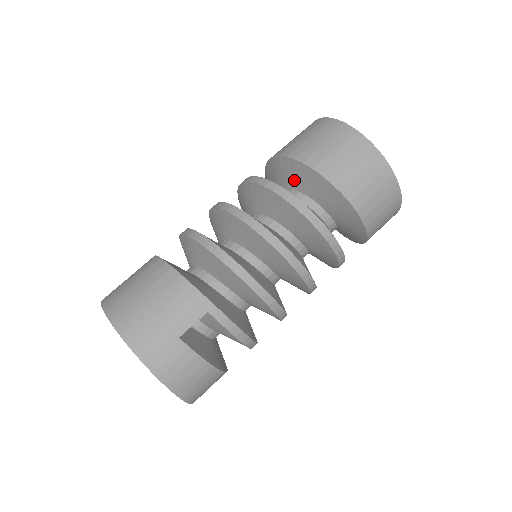
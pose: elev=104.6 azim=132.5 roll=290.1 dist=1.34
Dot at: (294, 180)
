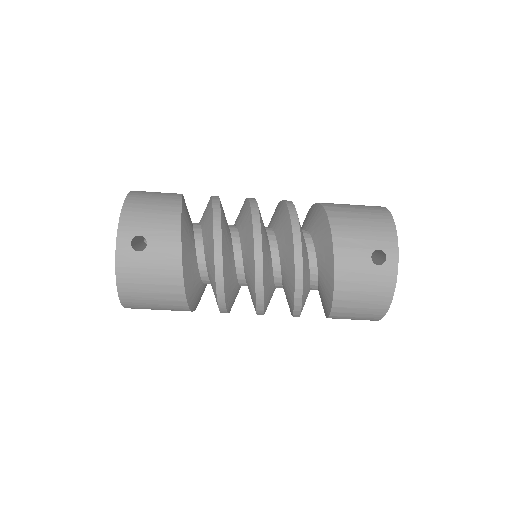
Dot at: (322, 290)
